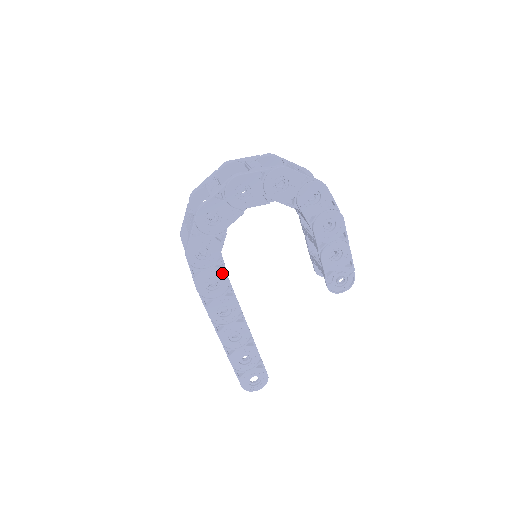
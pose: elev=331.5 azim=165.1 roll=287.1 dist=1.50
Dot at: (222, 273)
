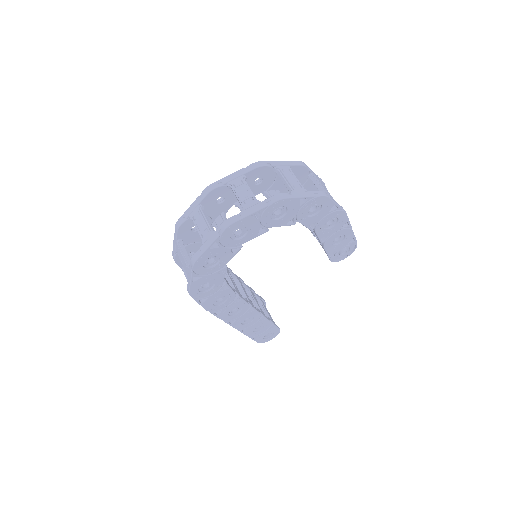
Dot at: (228, 292)
